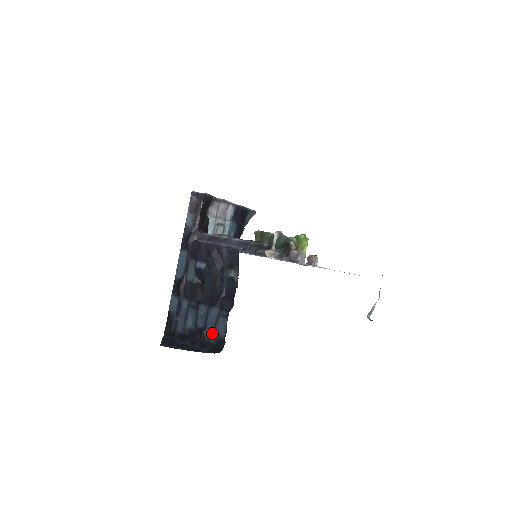
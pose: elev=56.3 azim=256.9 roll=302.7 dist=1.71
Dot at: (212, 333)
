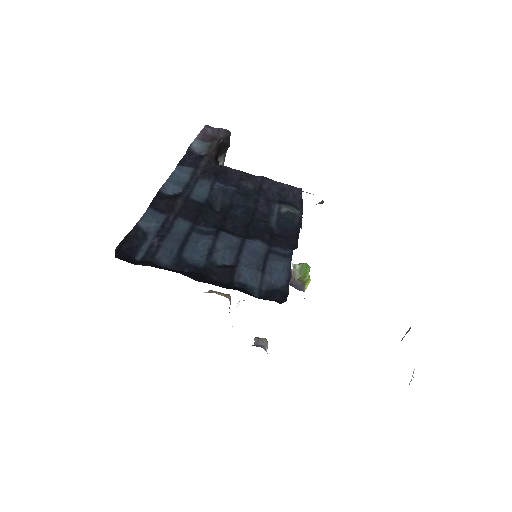
Dot at: (255, 273)
